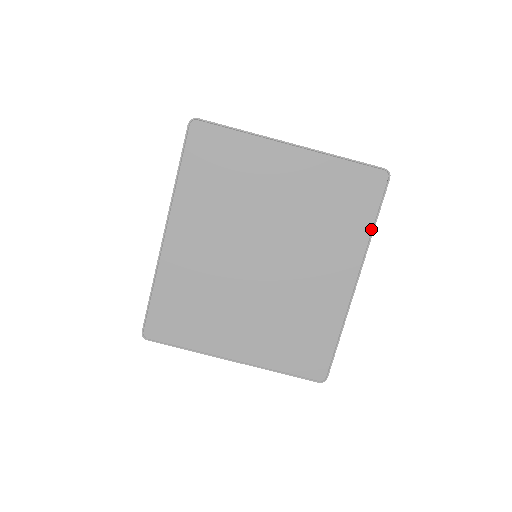
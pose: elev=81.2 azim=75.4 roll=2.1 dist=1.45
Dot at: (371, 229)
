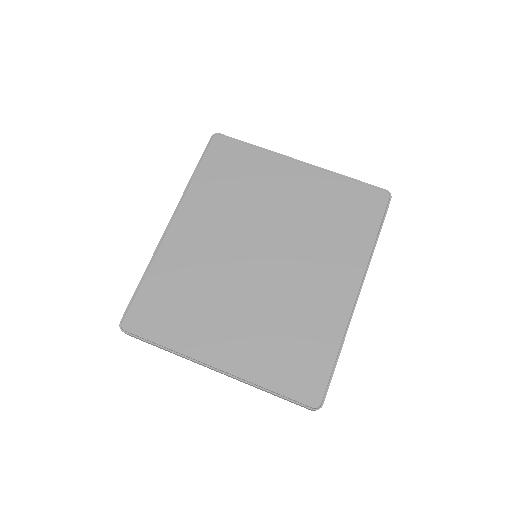
Dot at: (374, 242)
